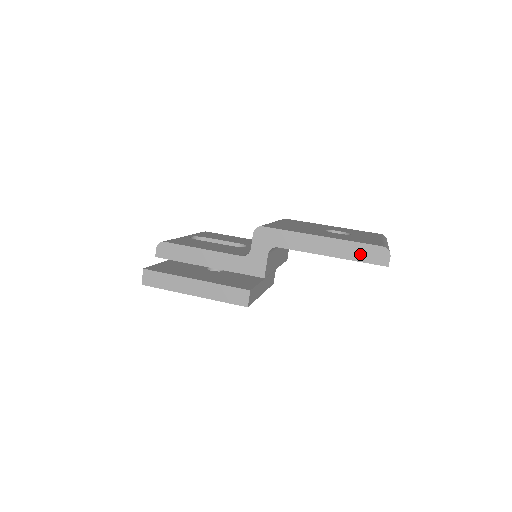
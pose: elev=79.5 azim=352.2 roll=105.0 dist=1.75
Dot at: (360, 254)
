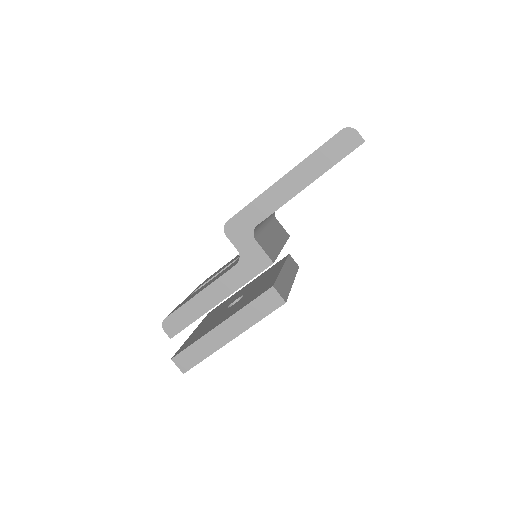
Dot at: (330, 157)
